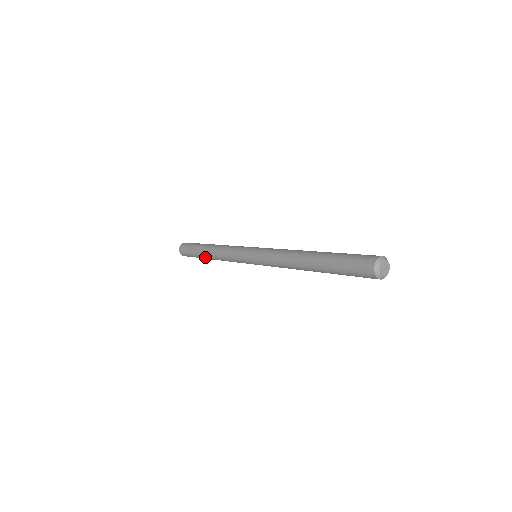
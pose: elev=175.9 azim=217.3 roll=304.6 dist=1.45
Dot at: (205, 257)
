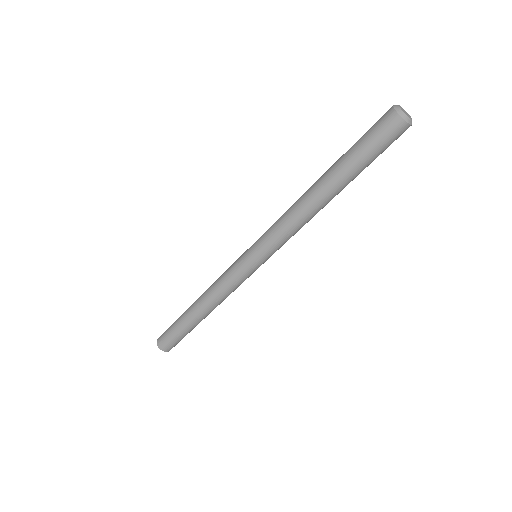
Dot at: (190, 316)
